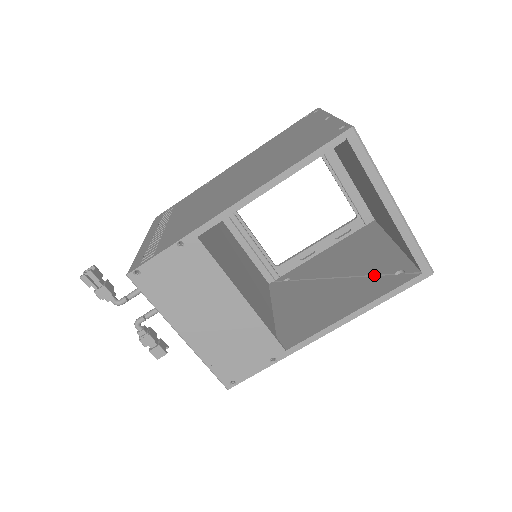
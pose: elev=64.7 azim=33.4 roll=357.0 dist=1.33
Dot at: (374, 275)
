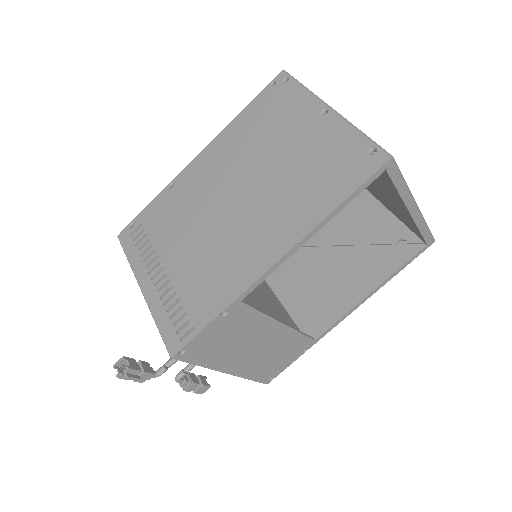
Dot at: (373, 244)
